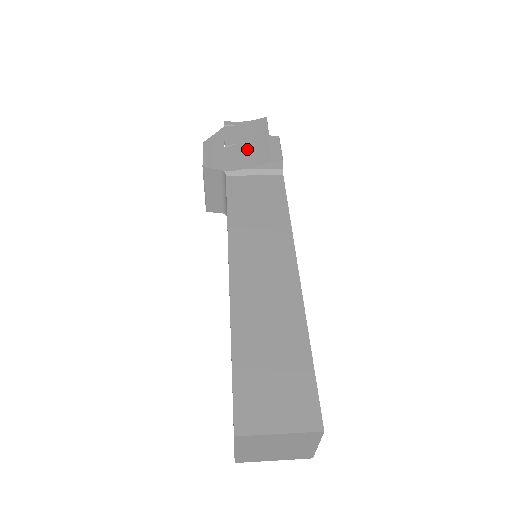
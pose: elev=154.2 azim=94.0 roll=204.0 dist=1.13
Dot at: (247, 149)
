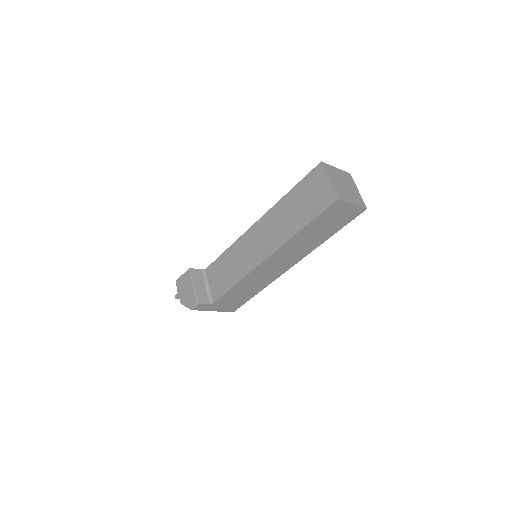
Dot at: occluded
